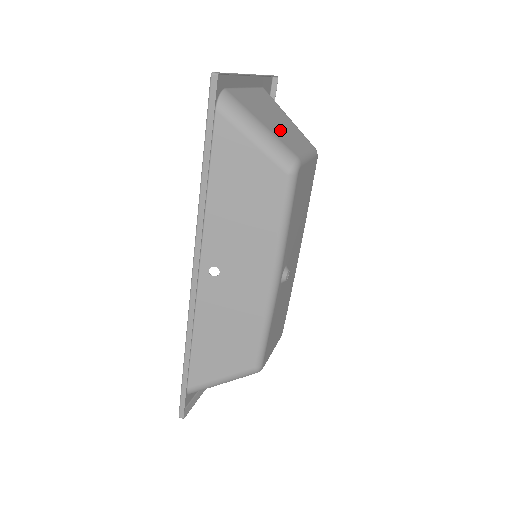
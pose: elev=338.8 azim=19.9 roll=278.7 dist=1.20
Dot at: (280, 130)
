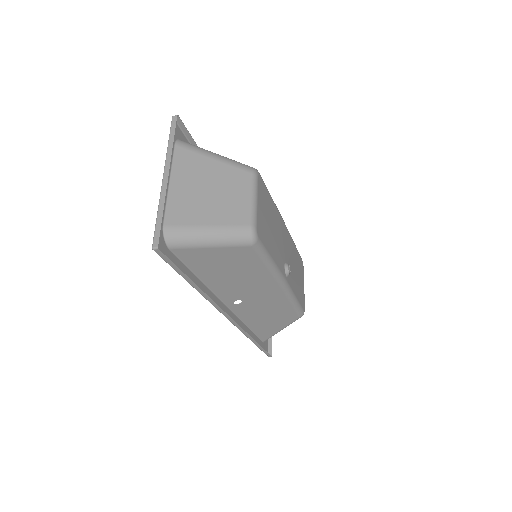
Dot at: (221, 205)
